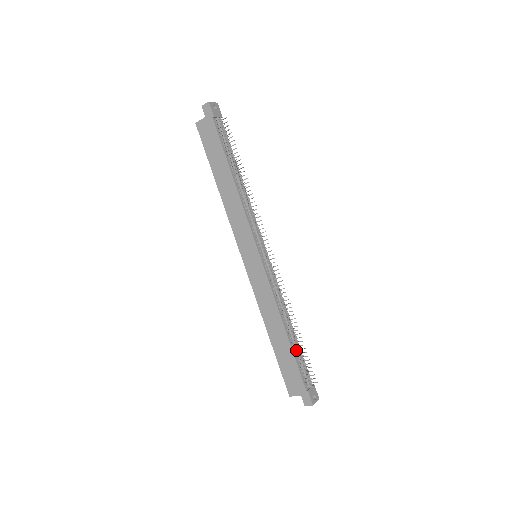
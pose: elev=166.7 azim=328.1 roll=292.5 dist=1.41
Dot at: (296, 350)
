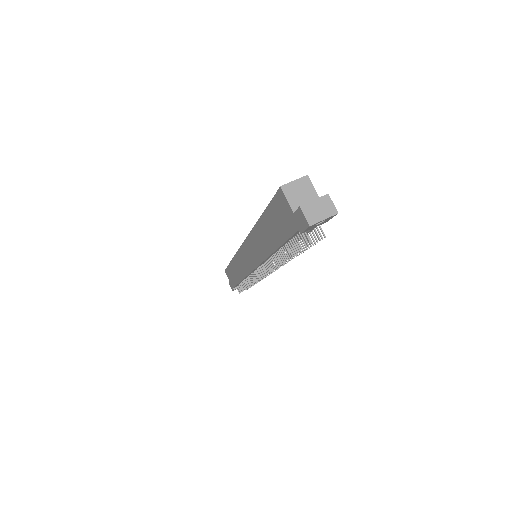
Dot at: occluded
